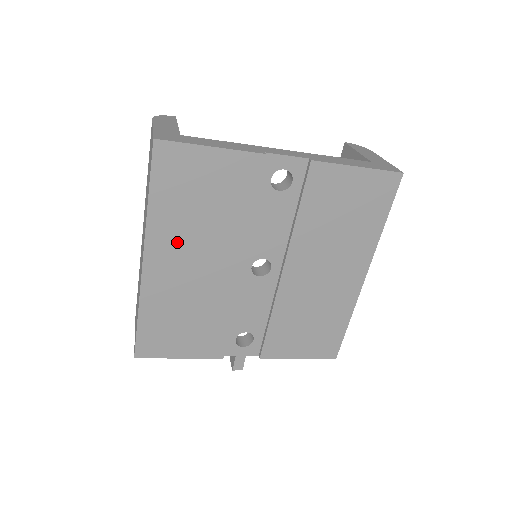
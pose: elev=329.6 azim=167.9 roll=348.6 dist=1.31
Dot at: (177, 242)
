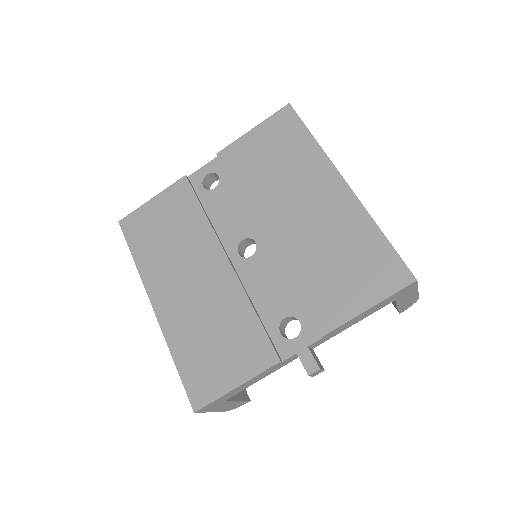
Dot at: (167, 273)
